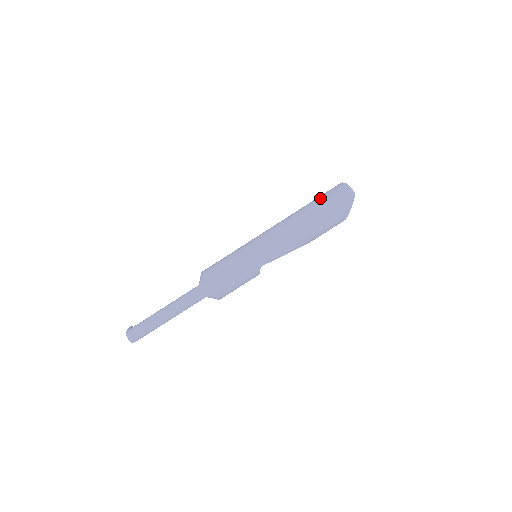
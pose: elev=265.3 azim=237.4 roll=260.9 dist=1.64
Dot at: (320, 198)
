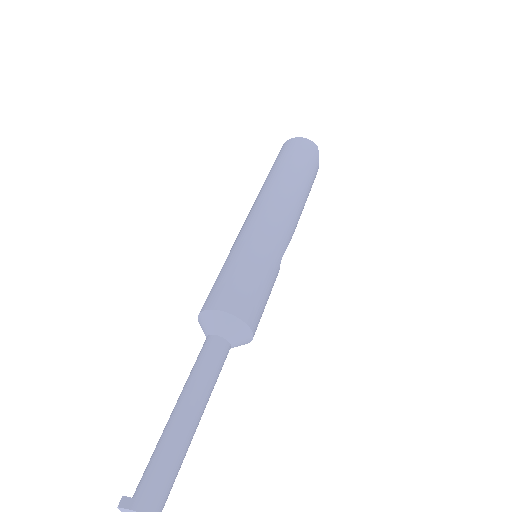
Dot at: (285, 158)
